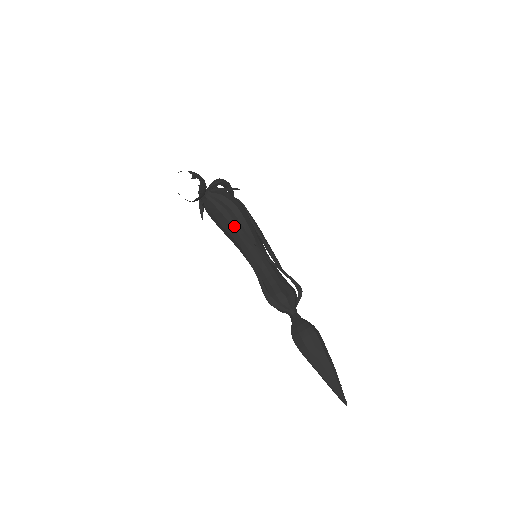
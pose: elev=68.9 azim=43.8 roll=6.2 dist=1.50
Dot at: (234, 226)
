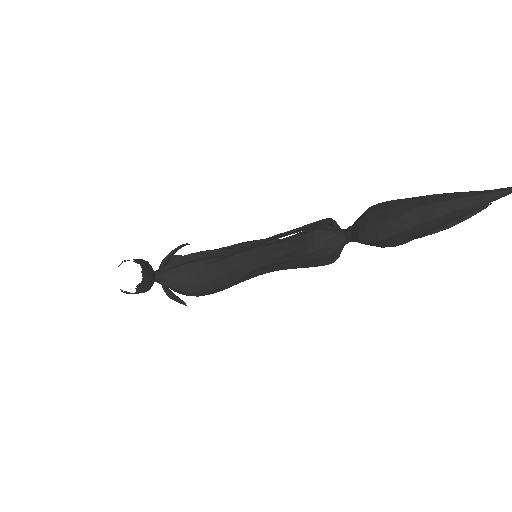
Dot at: (211, 264)
